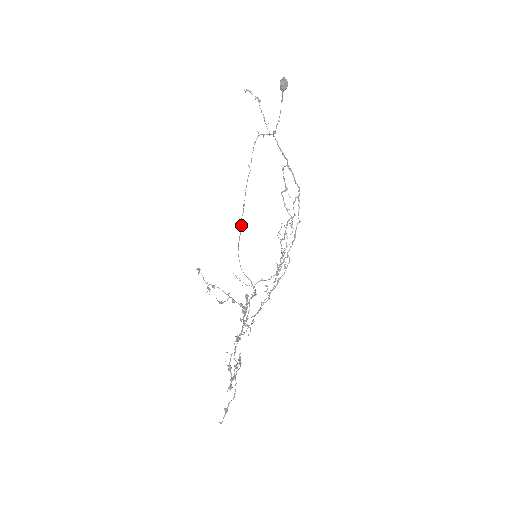
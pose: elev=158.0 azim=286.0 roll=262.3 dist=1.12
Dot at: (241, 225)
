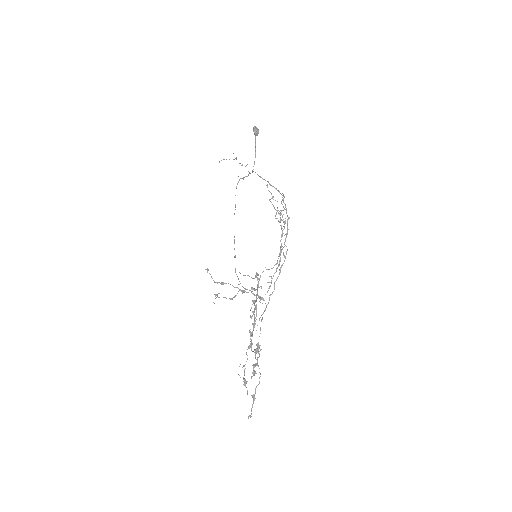
Dot at: occluded
